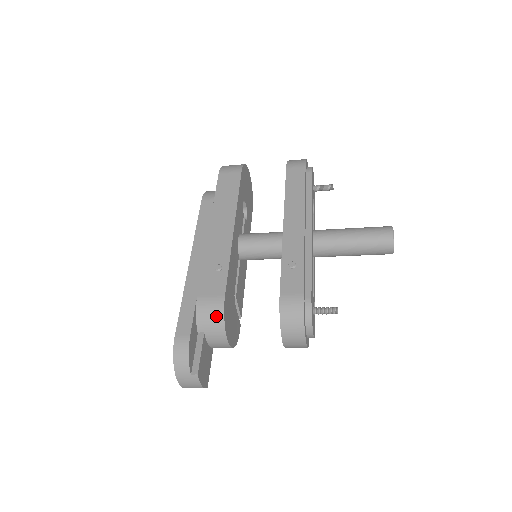
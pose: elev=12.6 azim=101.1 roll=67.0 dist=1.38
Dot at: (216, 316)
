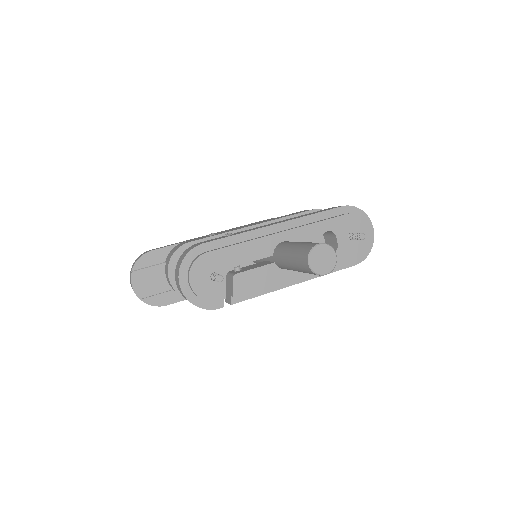
Dot at: (174, 251)
